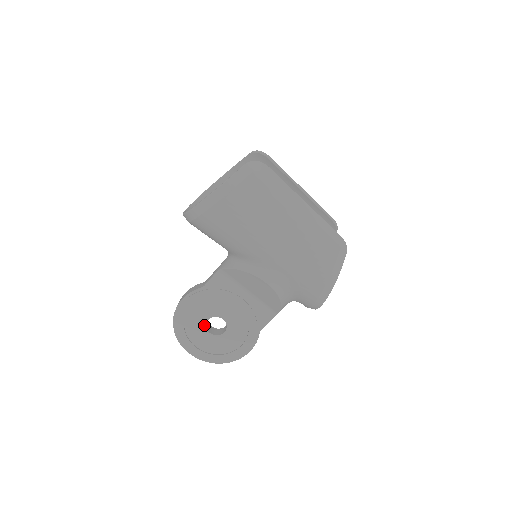
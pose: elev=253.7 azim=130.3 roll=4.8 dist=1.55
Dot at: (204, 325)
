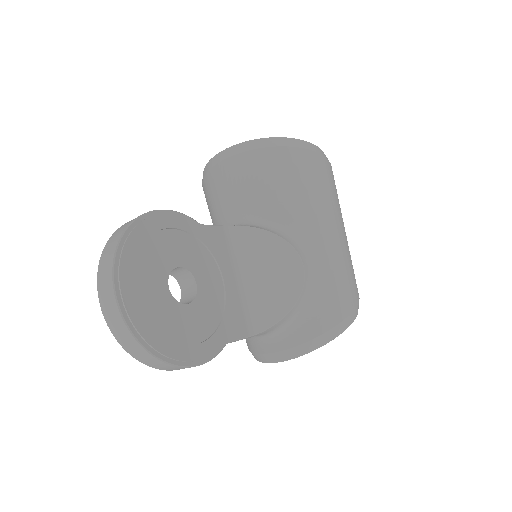
Dot at: (169, 268)
